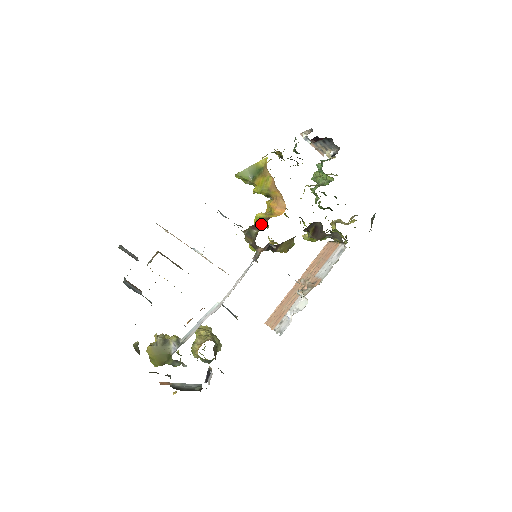
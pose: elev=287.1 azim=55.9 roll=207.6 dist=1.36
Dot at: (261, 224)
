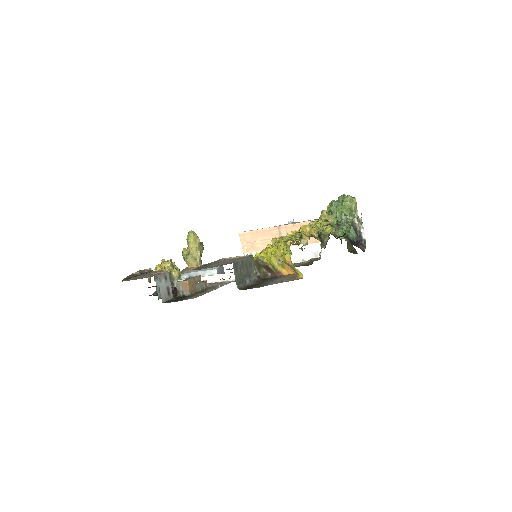
Dot at: (271, 270)
